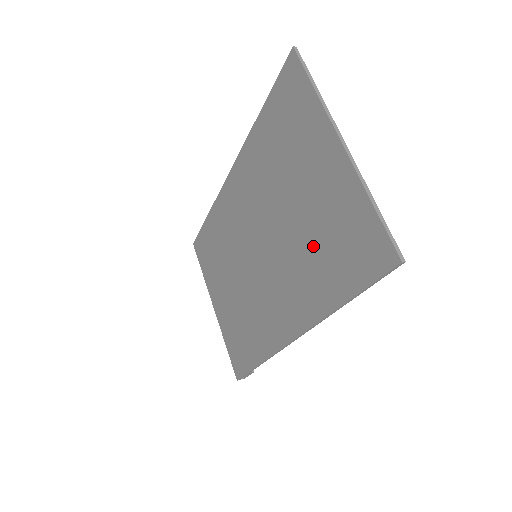
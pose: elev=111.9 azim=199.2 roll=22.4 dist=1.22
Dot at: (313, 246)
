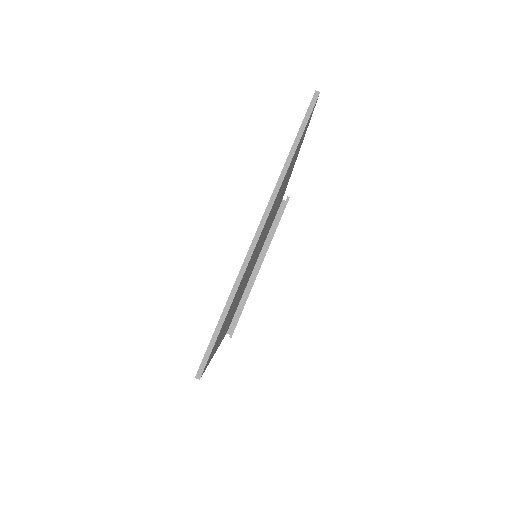
Dot at: occluded
